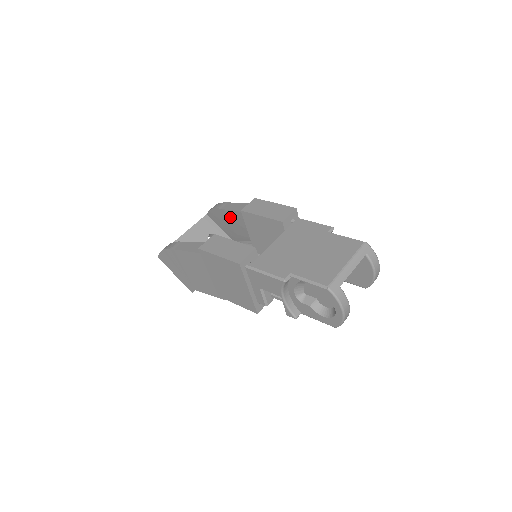
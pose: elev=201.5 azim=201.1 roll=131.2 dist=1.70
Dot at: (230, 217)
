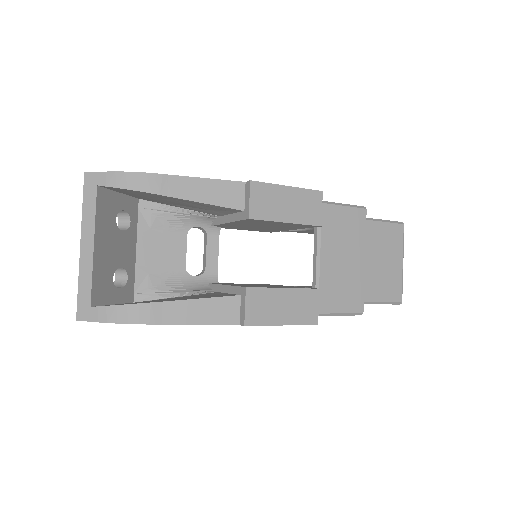
Dot at: (184, 202)
